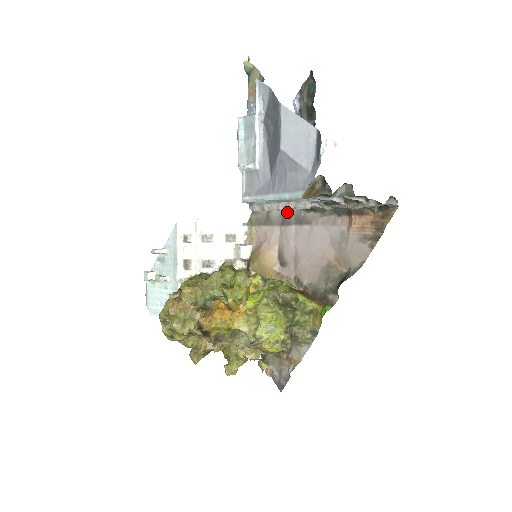
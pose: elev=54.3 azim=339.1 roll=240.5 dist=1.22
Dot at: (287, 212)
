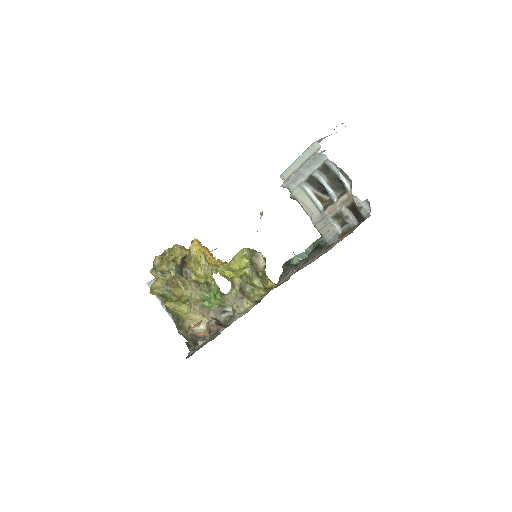
Dot at: occluded
